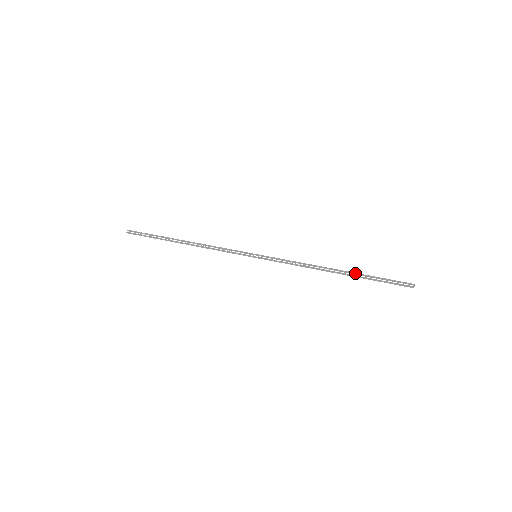
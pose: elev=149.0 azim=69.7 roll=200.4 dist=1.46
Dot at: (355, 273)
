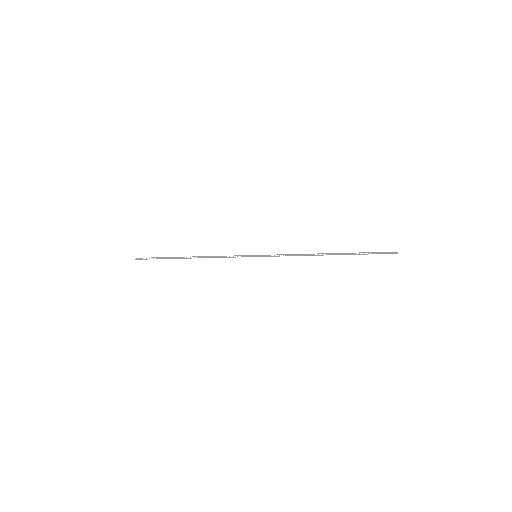
Dot at: (345, 253)
